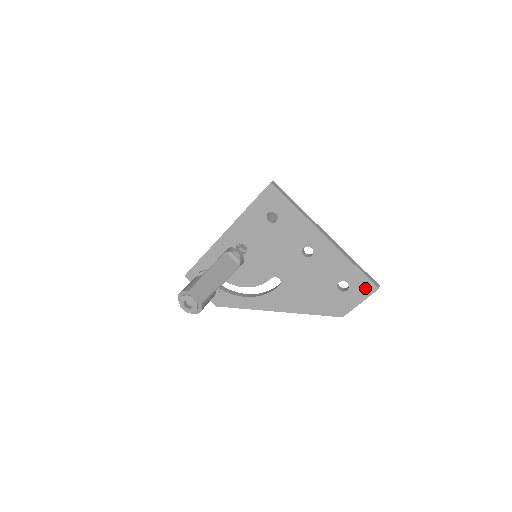
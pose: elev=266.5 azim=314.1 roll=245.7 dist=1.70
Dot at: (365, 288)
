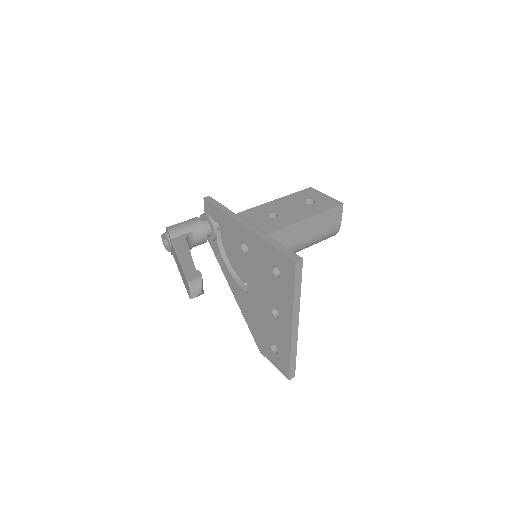
Dot at: (283, 368)
